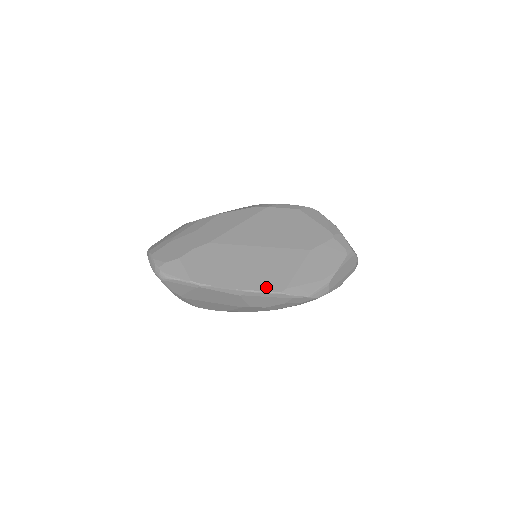
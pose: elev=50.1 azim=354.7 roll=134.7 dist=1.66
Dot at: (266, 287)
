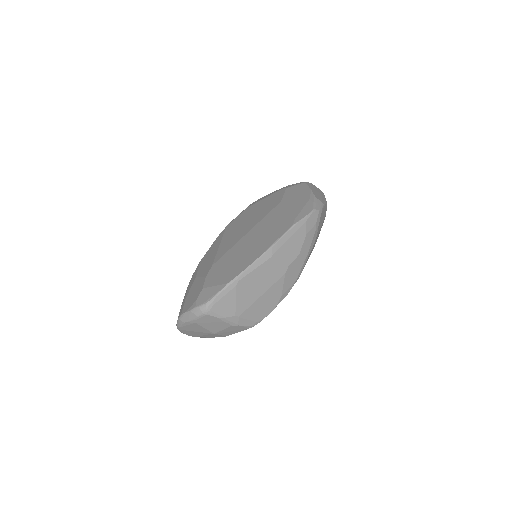
Dot at: (280, 233)
